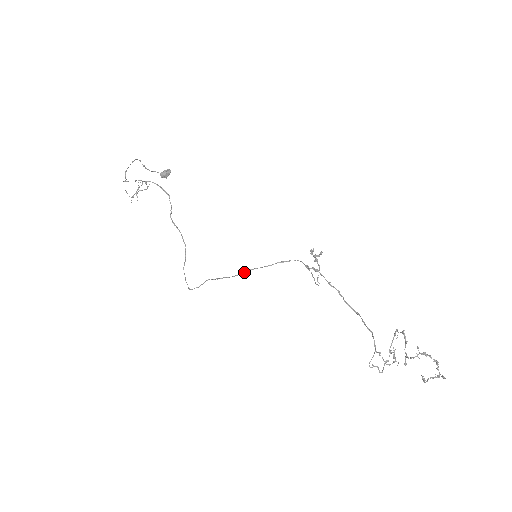
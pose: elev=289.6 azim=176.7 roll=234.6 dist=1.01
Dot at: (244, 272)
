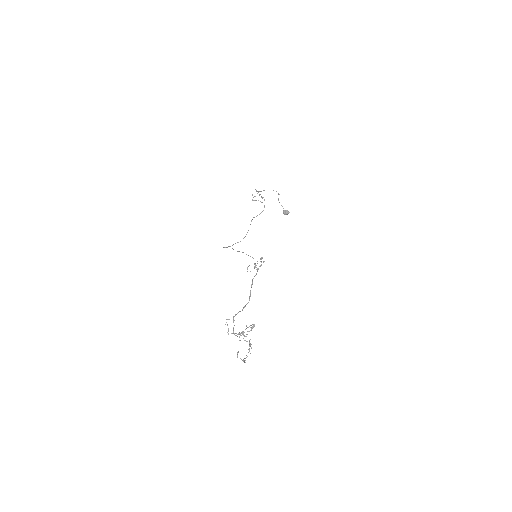
Dot at: occluded
